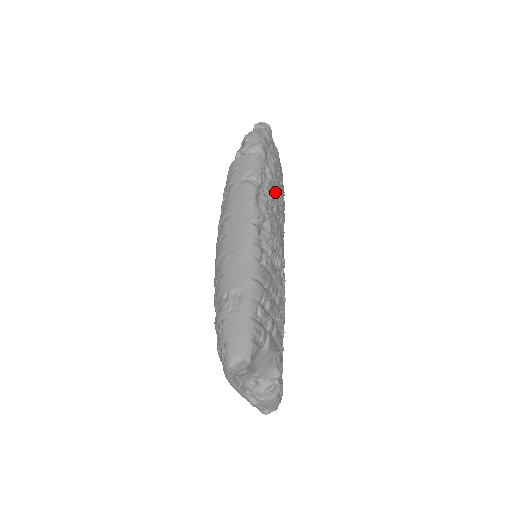
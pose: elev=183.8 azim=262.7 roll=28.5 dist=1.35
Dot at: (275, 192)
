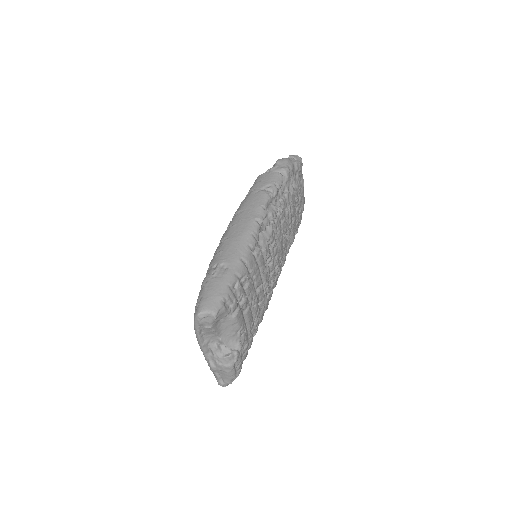
Dot at: (288, 210)
